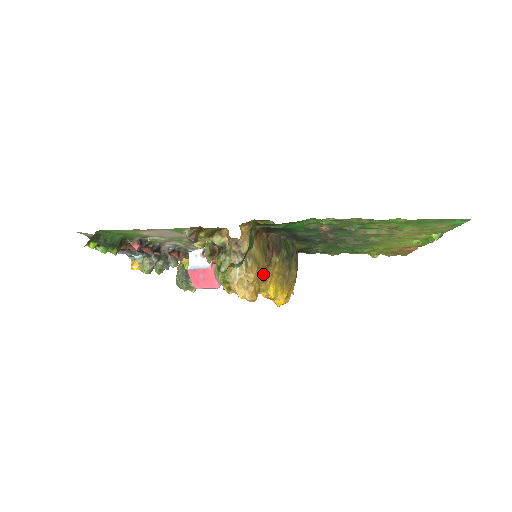
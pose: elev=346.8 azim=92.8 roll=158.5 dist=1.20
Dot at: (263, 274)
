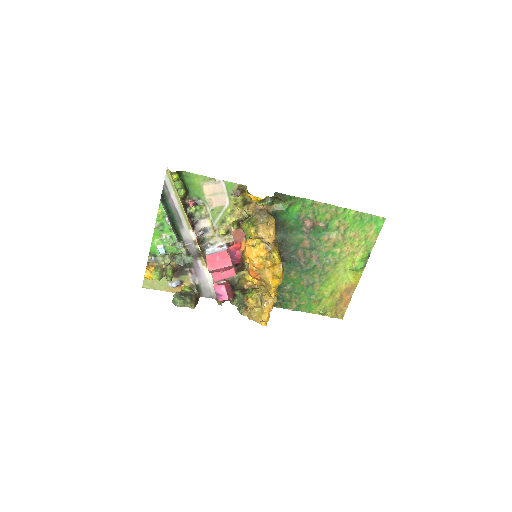
Dot at: (275, 234)
